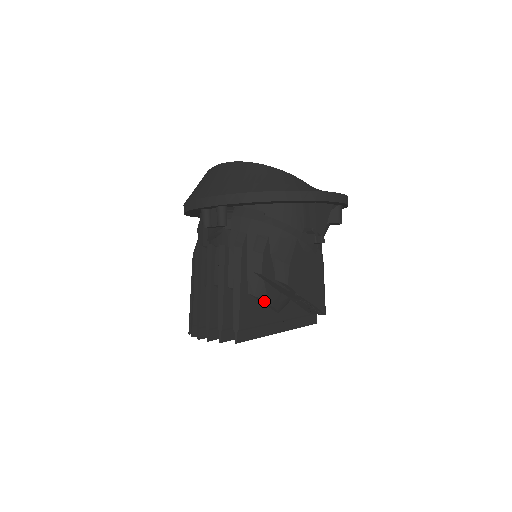
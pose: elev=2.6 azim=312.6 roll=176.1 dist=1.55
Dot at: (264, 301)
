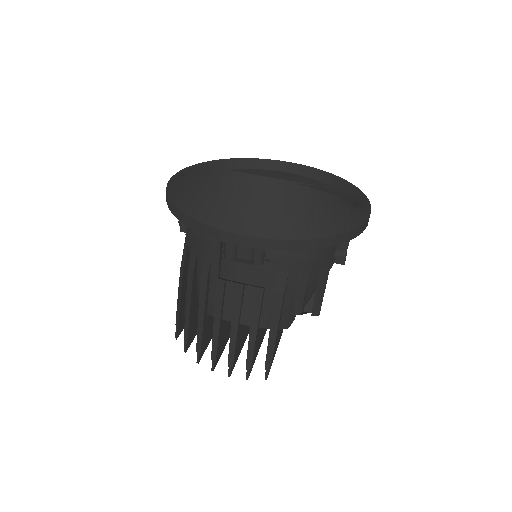
Dot at: occluded
